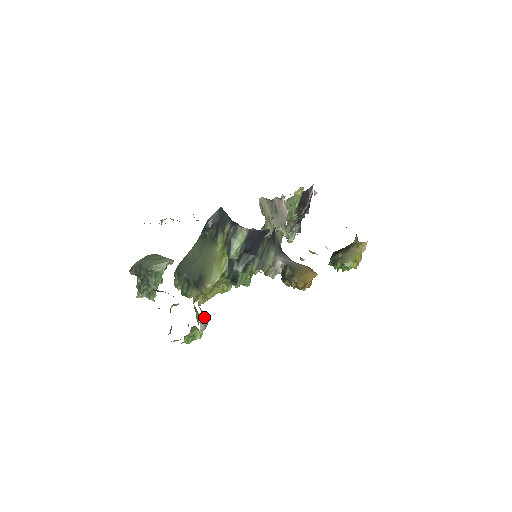
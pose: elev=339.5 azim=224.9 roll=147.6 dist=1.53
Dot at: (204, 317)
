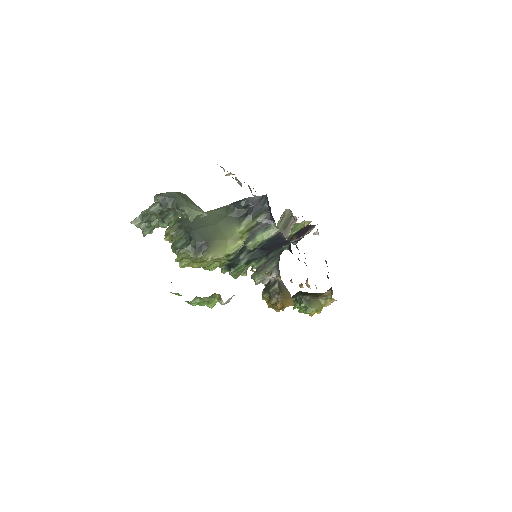
Dot at: occluded
